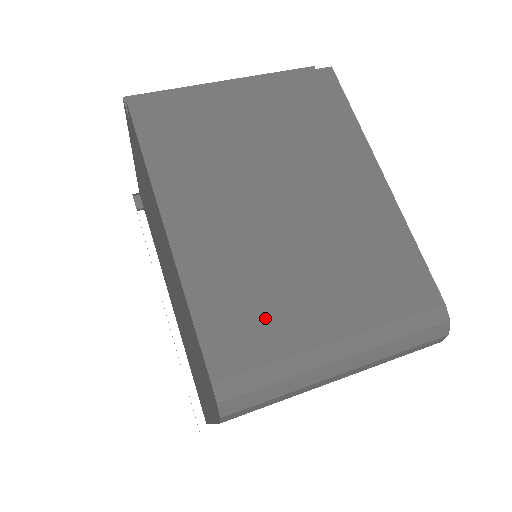
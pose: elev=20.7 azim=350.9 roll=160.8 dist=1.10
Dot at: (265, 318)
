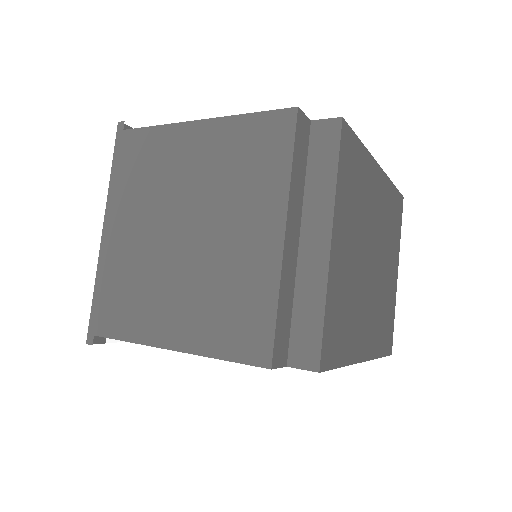
Dot at: (389, 312)
